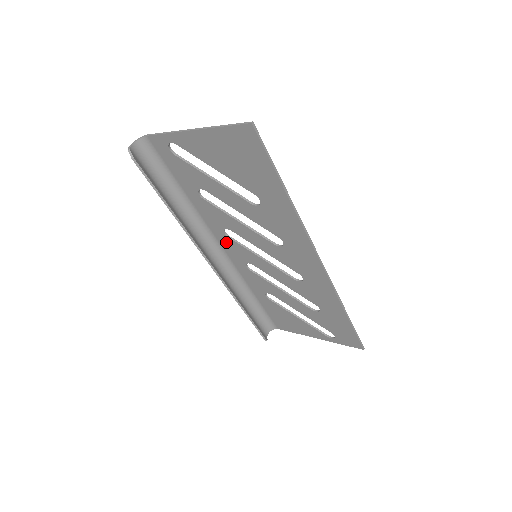
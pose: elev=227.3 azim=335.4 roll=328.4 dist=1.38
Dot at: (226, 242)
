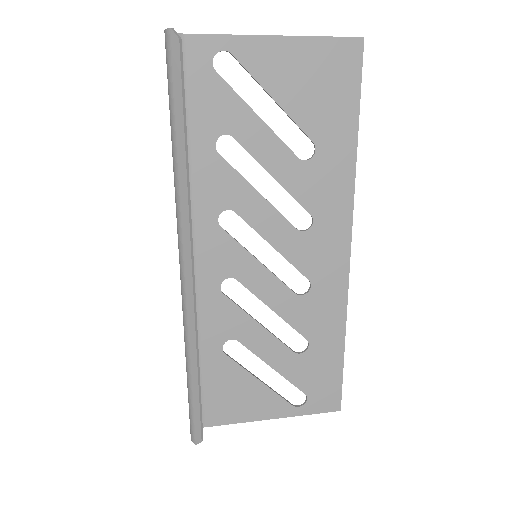
Dot at: (210, 238)
